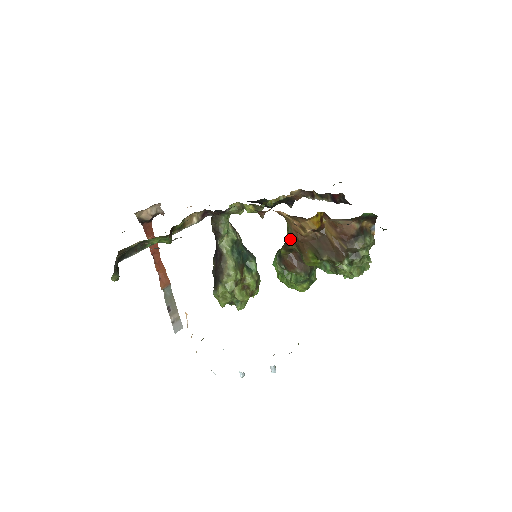
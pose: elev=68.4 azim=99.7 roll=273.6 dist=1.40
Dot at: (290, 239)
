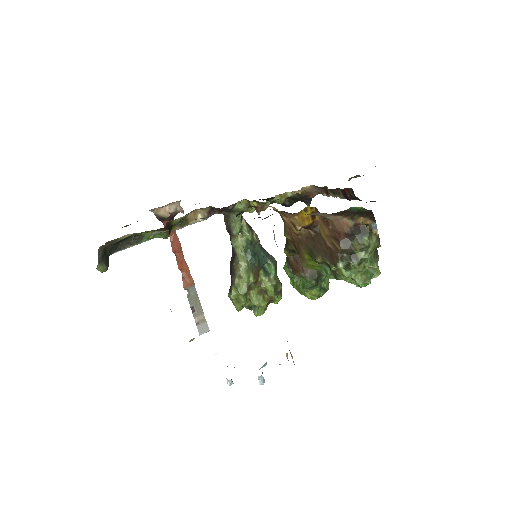
Dot at: (287, 238)
